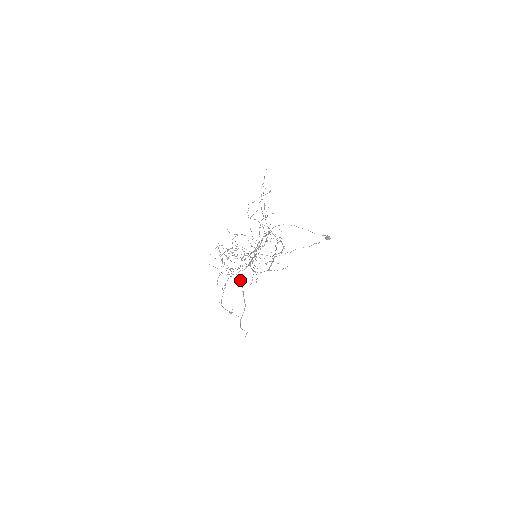
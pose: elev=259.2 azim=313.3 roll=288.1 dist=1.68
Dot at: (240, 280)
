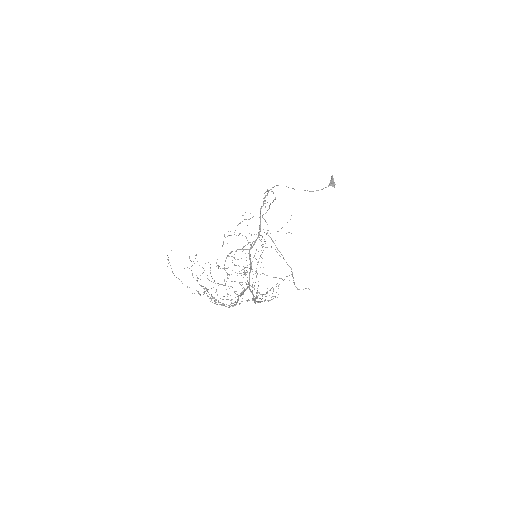
Dot at: (254, 289)
